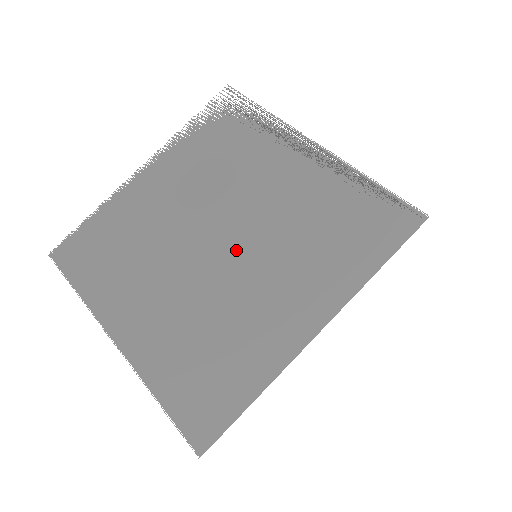
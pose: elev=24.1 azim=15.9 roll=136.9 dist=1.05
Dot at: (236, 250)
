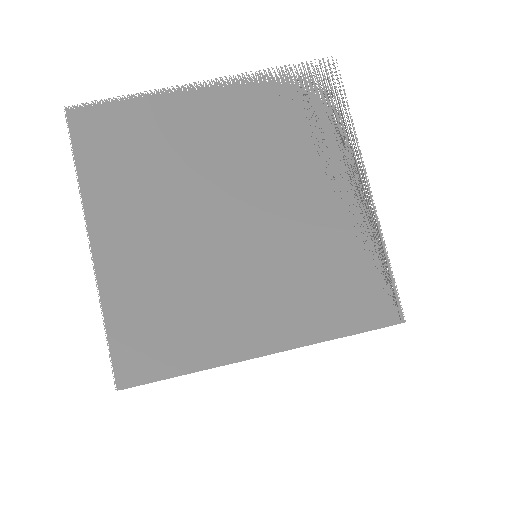
Dot at: (243, 239)
